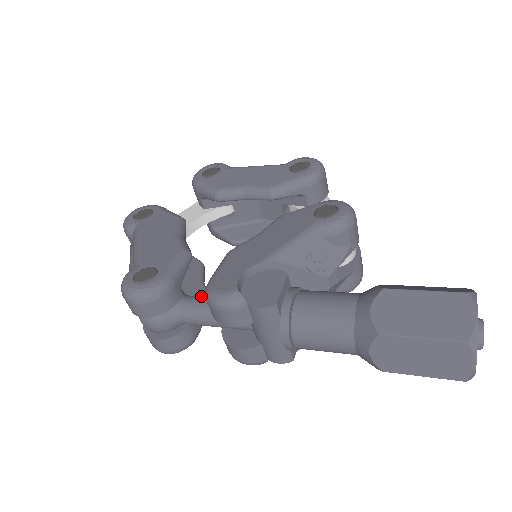
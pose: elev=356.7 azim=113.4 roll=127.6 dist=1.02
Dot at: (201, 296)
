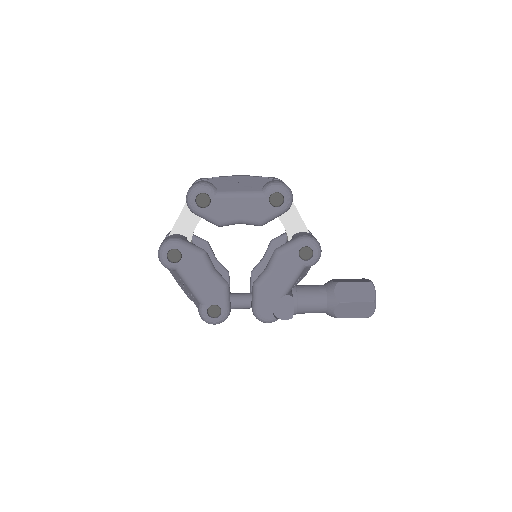
Dot at: (222, 273)
